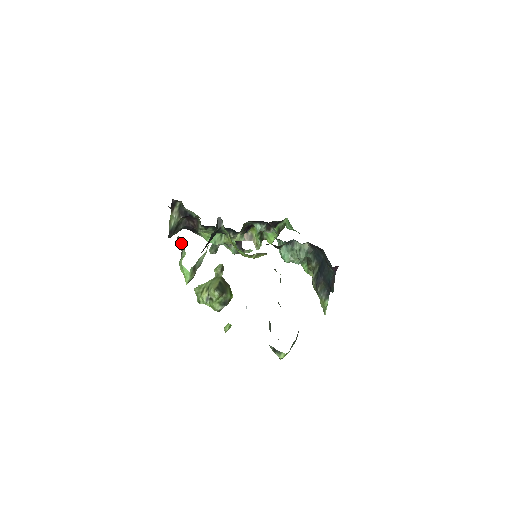
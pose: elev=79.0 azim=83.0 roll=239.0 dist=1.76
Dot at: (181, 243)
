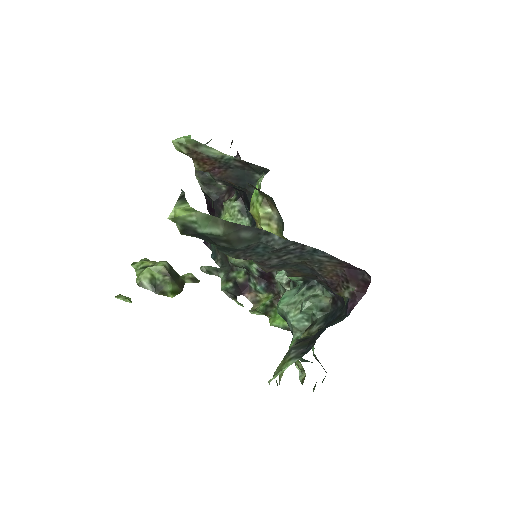
Dot at: (211, 139)
